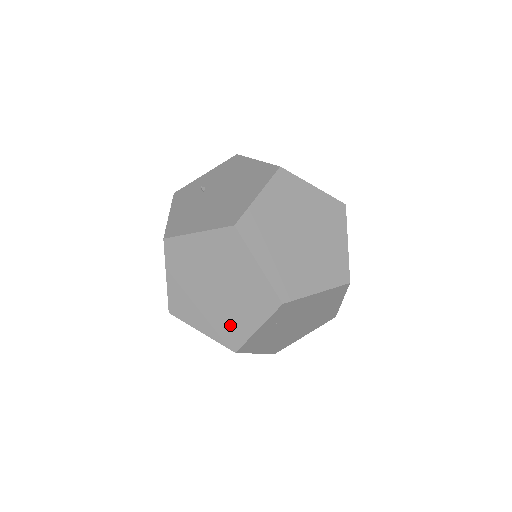
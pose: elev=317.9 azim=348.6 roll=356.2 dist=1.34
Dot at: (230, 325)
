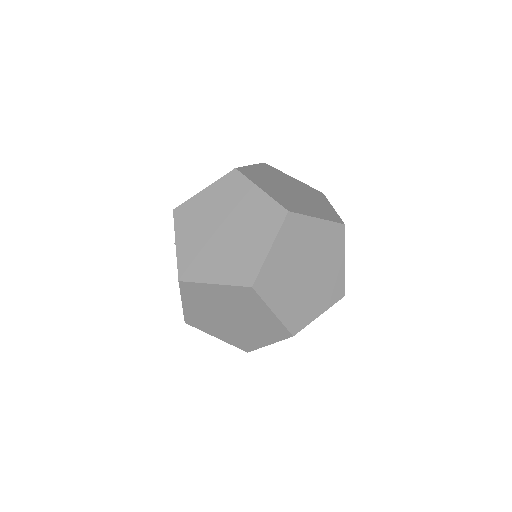
Dot at: occluded
